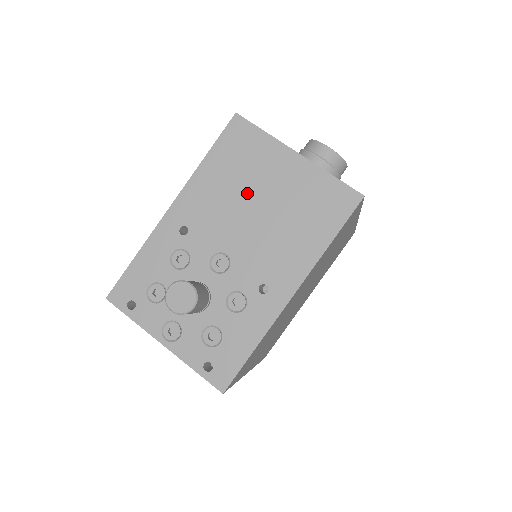
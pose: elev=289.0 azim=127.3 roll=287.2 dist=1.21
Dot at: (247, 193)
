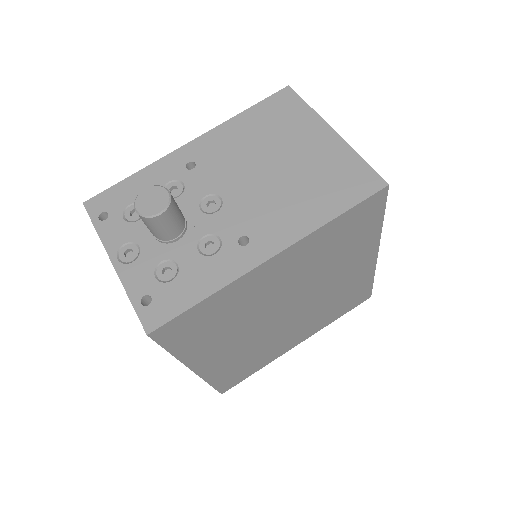
Dot at: (268, 151)
